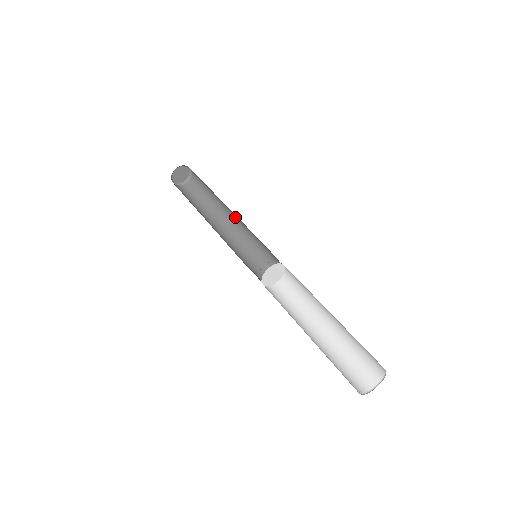
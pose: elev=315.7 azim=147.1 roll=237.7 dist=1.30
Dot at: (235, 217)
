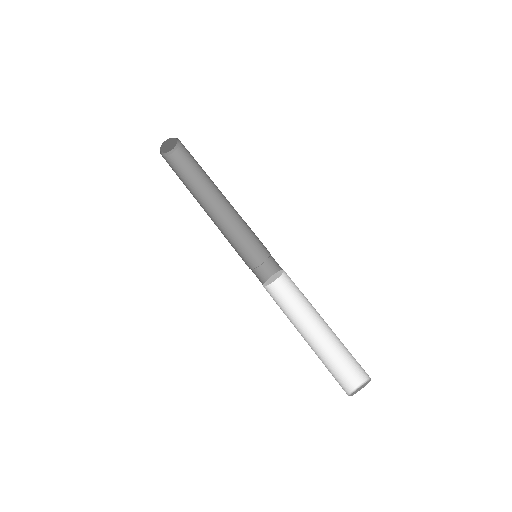
Dot at: occluded
